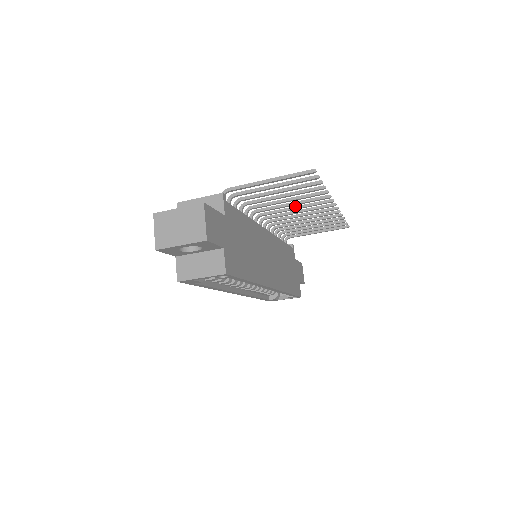
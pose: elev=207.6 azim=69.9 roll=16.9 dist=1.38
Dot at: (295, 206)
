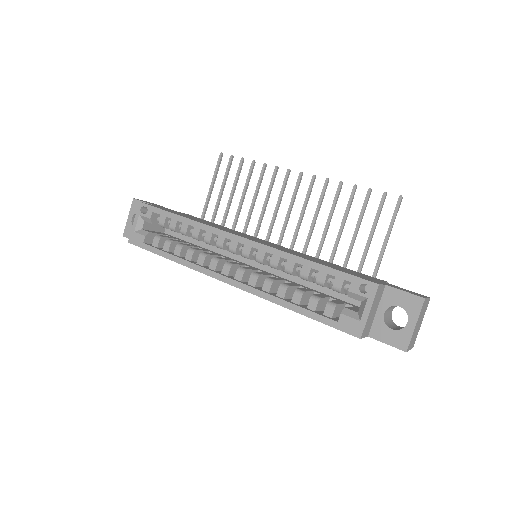
Dot at: (277, 206)
